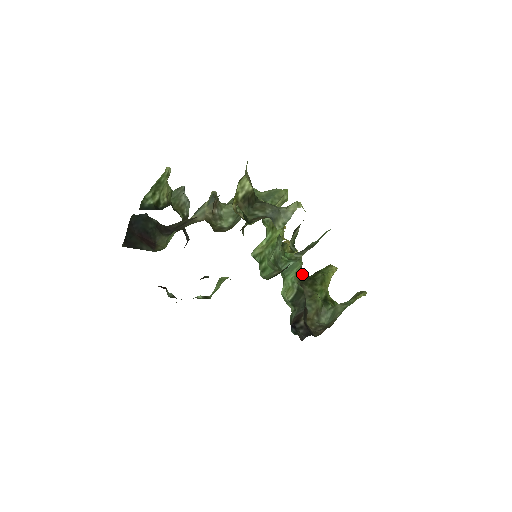
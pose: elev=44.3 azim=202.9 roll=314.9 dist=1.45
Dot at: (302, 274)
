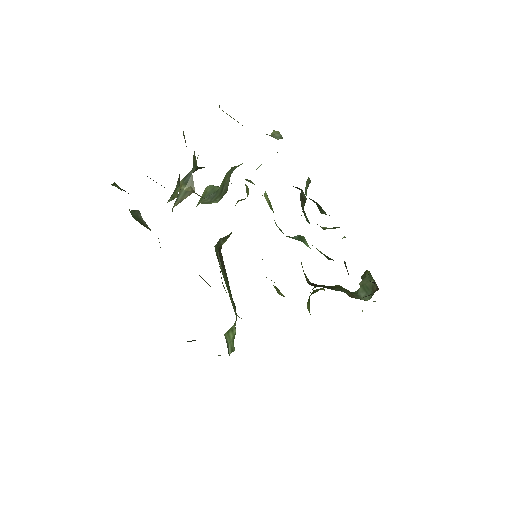
Dot at: occluded
